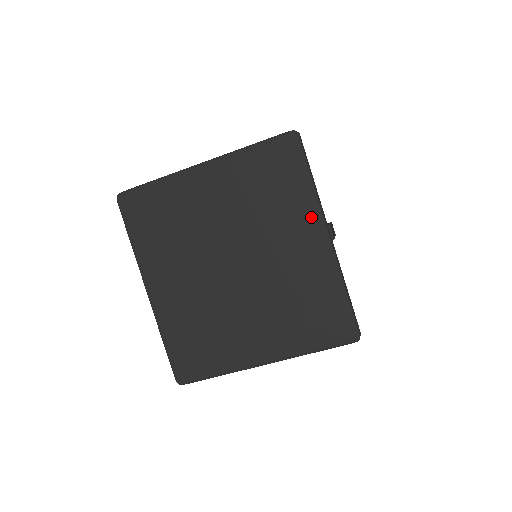
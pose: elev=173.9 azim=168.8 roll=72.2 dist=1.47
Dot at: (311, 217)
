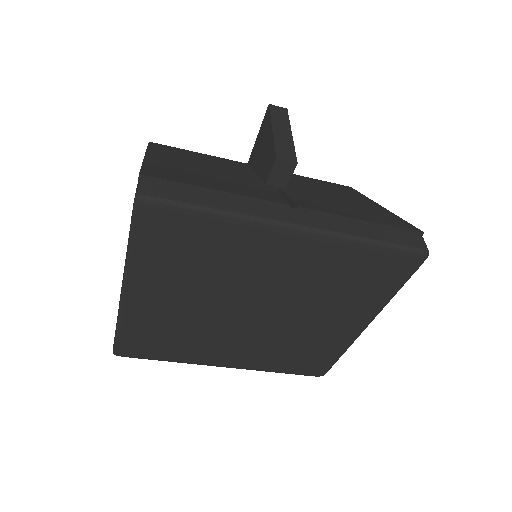
Dot at: (260, 234)
